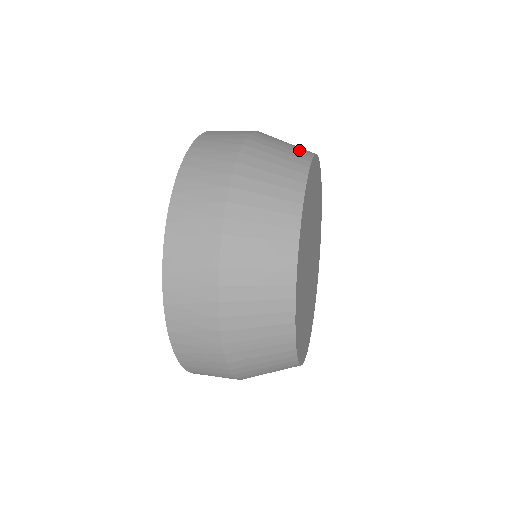
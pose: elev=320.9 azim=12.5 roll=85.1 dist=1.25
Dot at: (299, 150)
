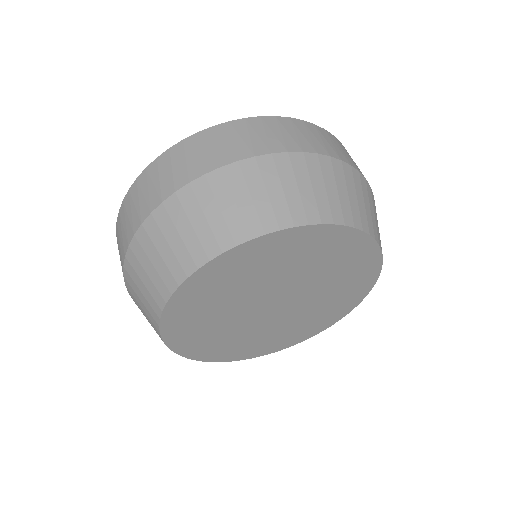
Dot at: (300, 207)
